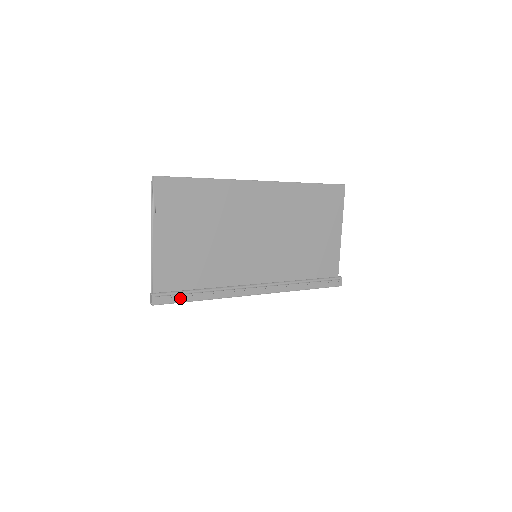
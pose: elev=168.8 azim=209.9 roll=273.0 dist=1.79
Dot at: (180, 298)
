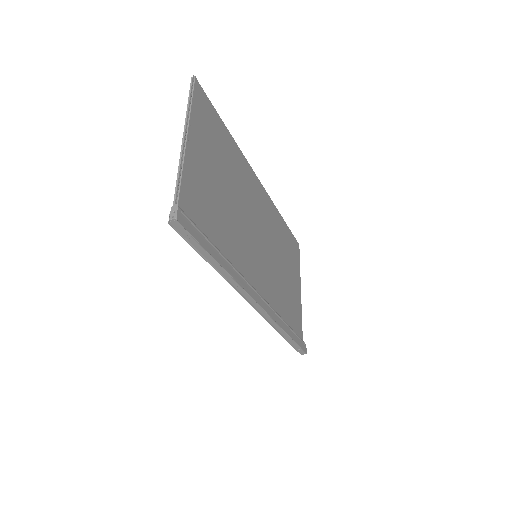
Dot at: (202, 240)
